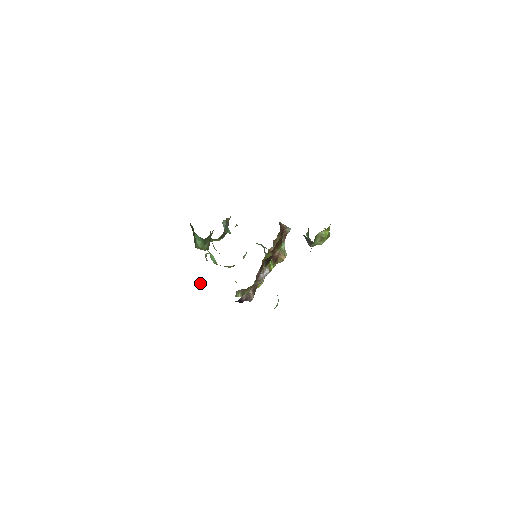
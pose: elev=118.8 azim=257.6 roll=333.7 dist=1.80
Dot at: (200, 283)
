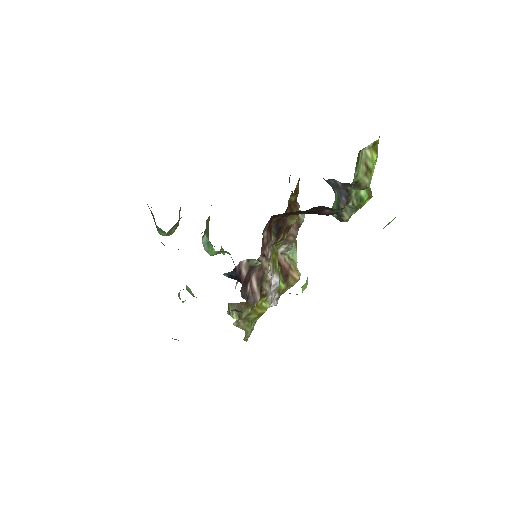
Dot at: (172, 338)
